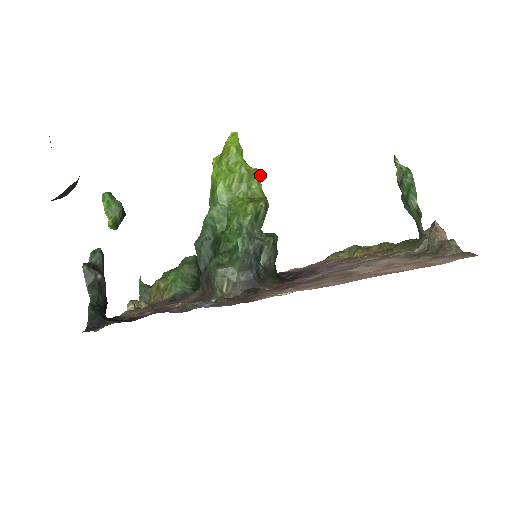
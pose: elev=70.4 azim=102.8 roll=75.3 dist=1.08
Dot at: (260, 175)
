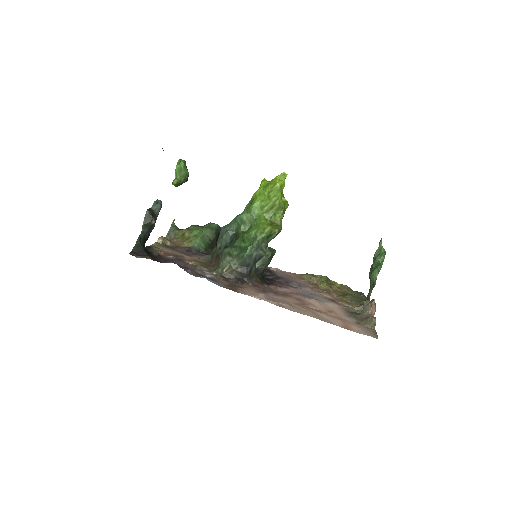
Dot at: (287, 207)
